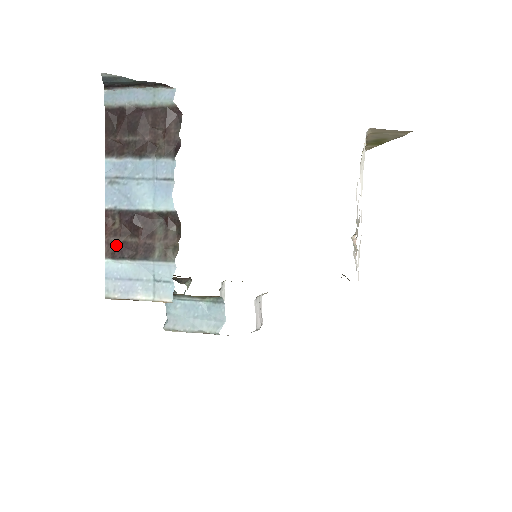
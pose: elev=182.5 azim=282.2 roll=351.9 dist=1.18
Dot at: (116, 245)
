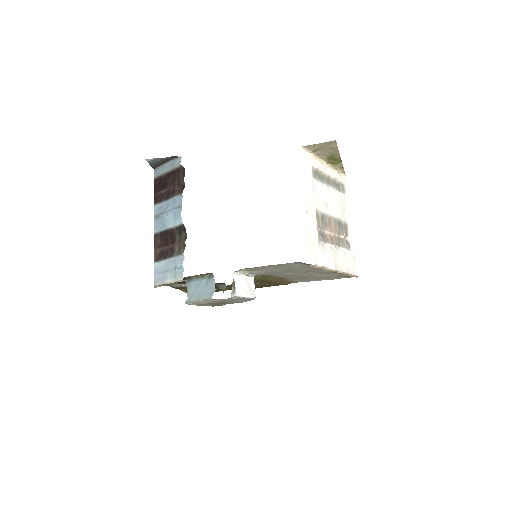
Dot at: (159, 253)
